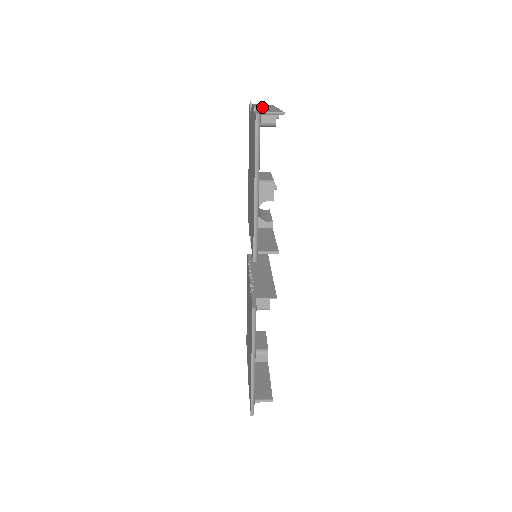
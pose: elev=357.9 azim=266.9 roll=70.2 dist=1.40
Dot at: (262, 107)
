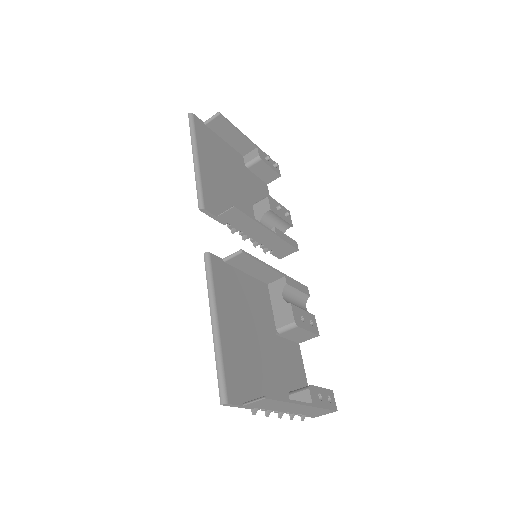
Dot at: (244, 149)
